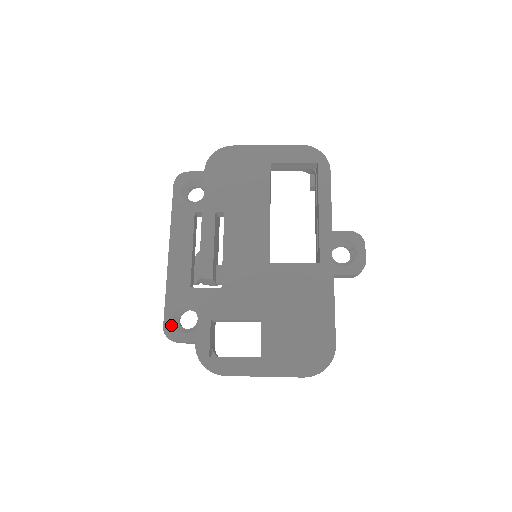
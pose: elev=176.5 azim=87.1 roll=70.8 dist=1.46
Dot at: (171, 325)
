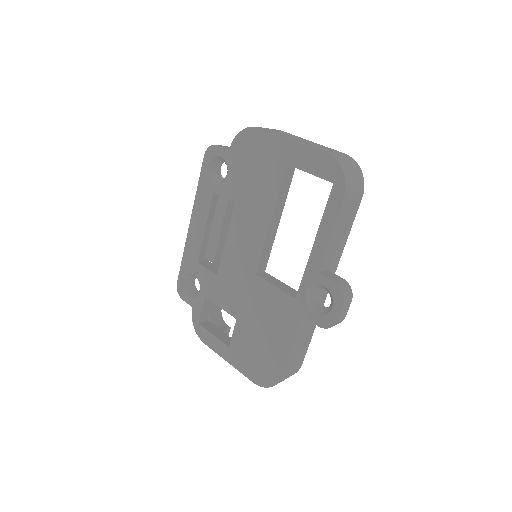
Dot at: (181, 285)
